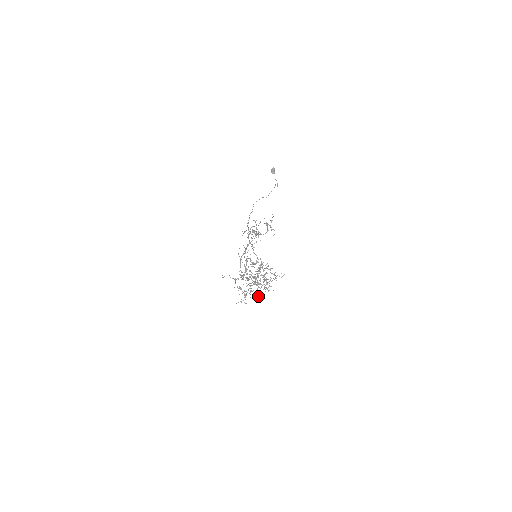
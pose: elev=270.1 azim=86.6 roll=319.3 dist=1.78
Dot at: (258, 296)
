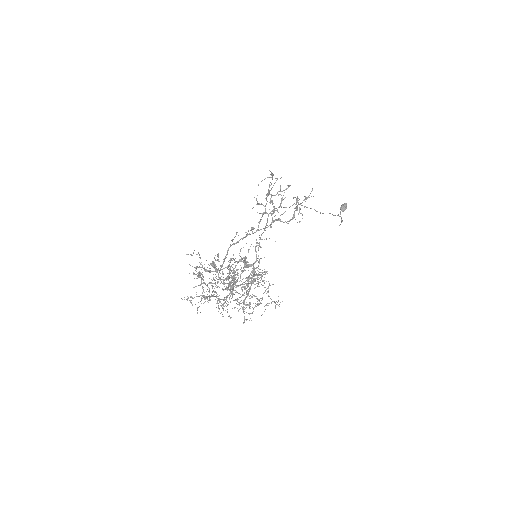
Dot at: occluded
